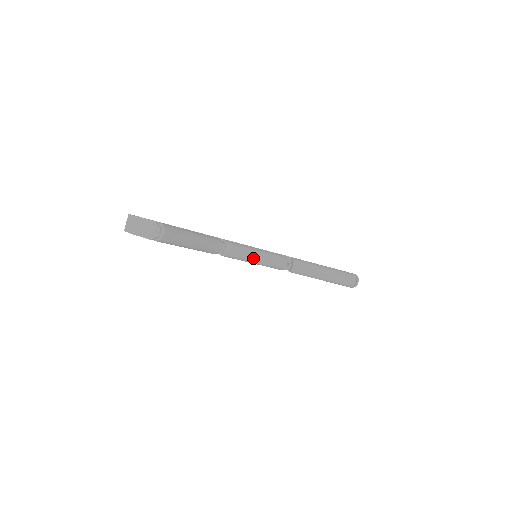
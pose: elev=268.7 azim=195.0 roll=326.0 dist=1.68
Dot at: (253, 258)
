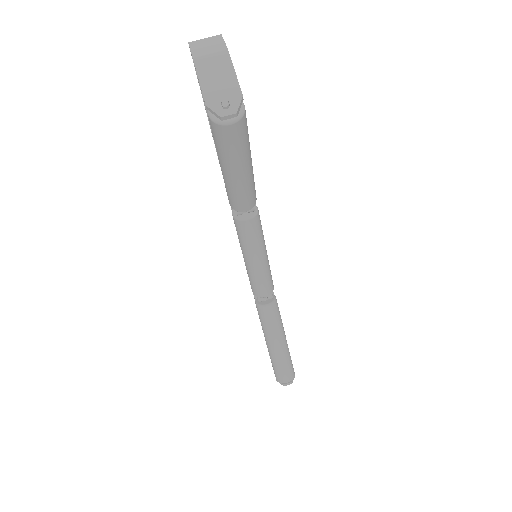
Dot at: (252, 256)
